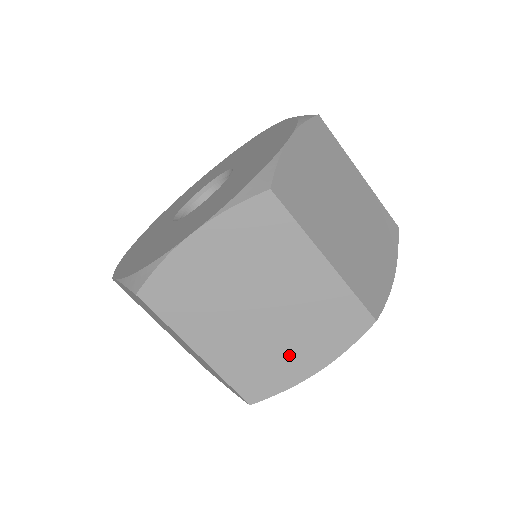
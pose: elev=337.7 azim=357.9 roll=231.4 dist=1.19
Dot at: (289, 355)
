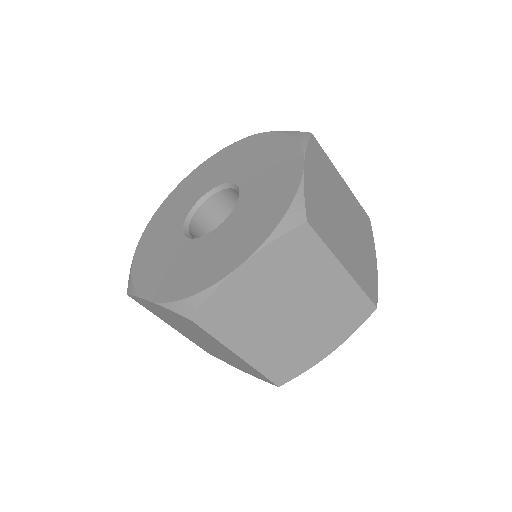
Dot at: (311, 344)
